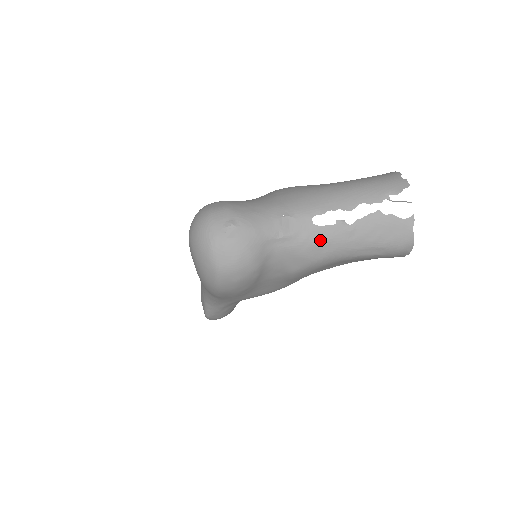
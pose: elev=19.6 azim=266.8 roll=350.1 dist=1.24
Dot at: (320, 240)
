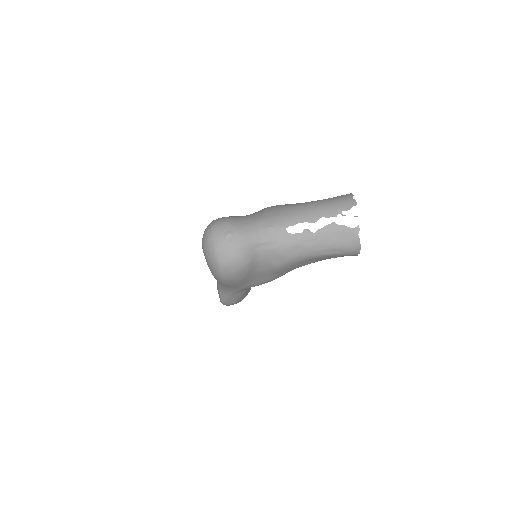
Dot at: (292, 244)
